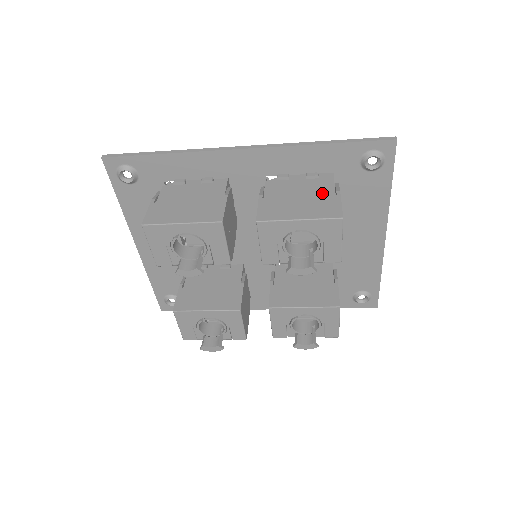
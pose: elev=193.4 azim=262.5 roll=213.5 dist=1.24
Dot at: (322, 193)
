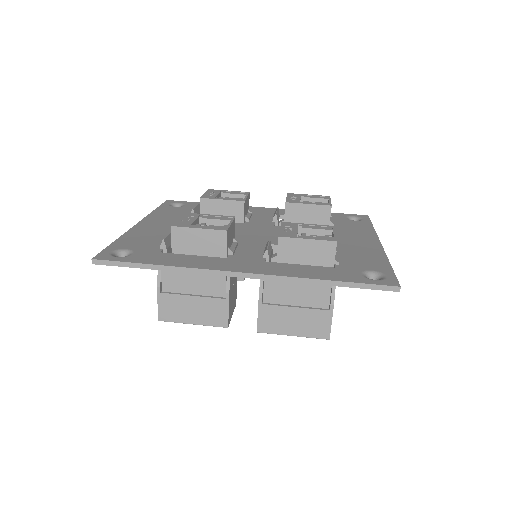
Dot at: (317, 302)
